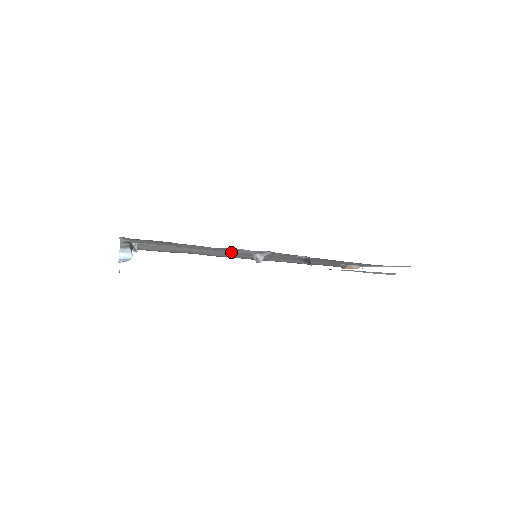
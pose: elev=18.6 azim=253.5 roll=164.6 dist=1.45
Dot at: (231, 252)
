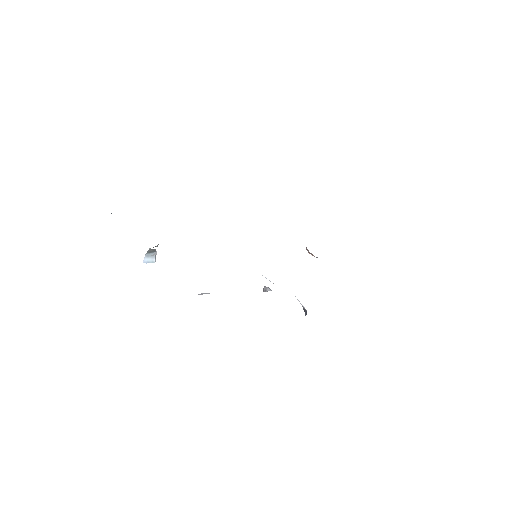
Dot at: occluded
